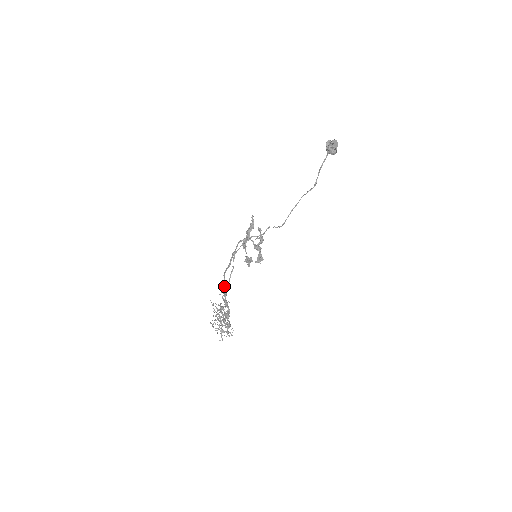
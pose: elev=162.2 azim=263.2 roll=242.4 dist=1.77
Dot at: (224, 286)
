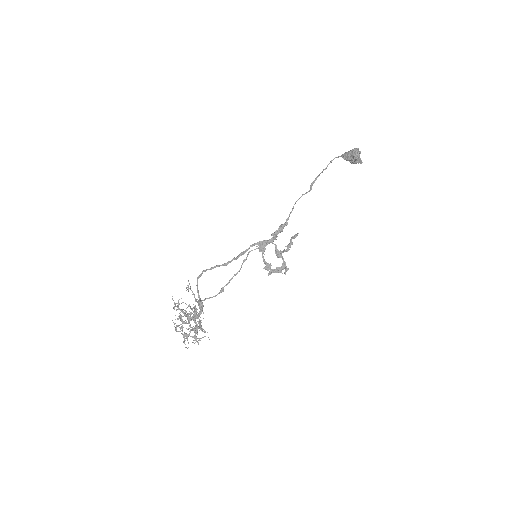
Dot at: (197, 282)
